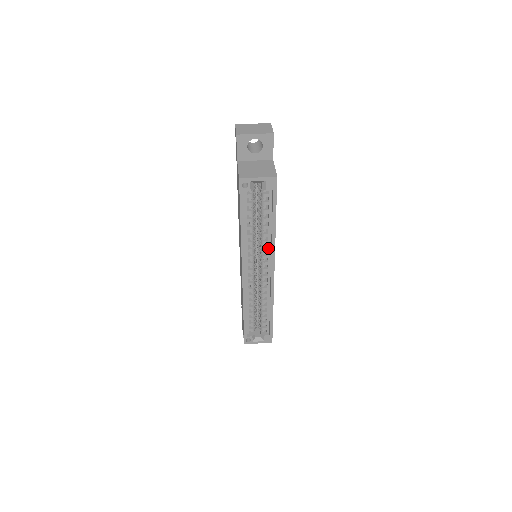
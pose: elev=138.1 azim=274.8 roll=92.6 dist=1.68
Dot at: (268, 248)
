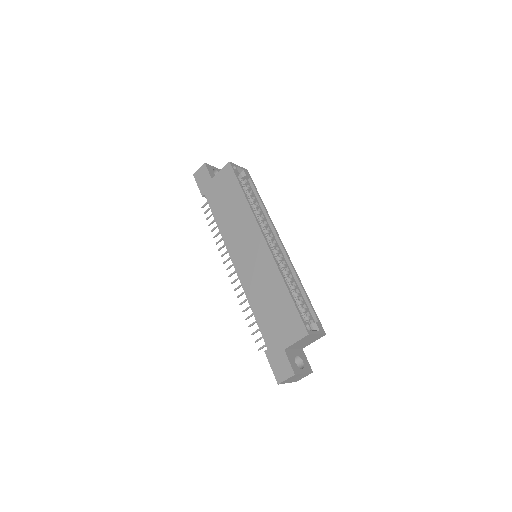
Dot at: (267, 224)
